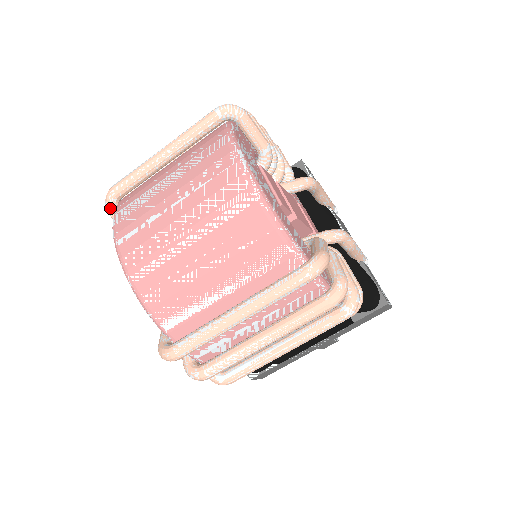
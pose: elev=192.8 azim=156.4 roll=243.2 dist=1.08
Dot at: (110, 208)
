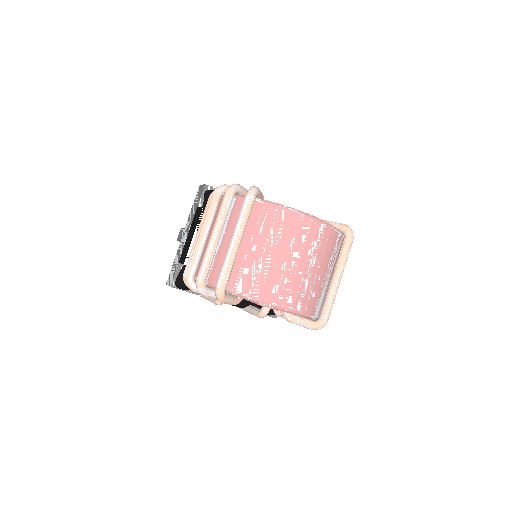
Dot at: (225, 298)
